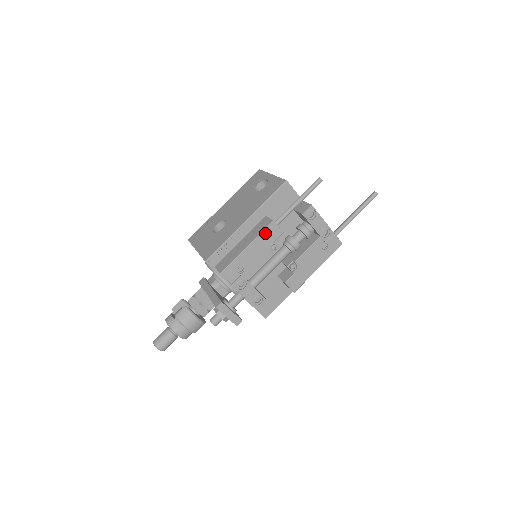
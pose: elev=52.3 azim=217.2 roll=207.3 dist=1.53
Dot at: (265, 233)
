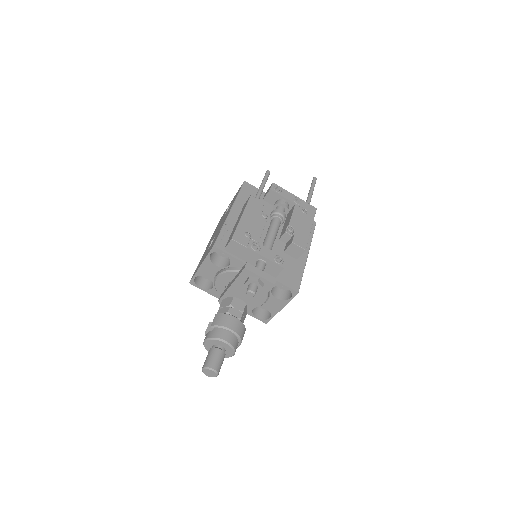
Dot at: (250, 204)
